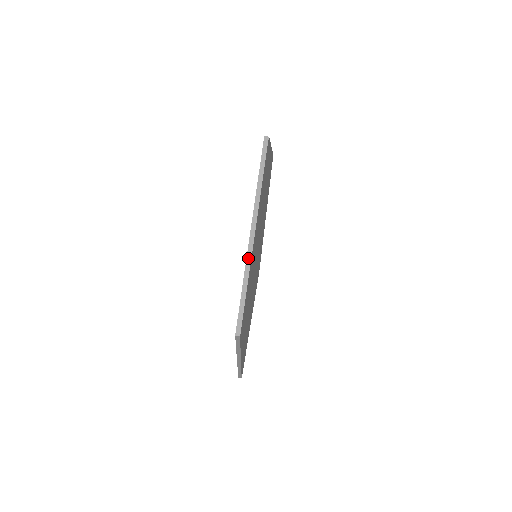
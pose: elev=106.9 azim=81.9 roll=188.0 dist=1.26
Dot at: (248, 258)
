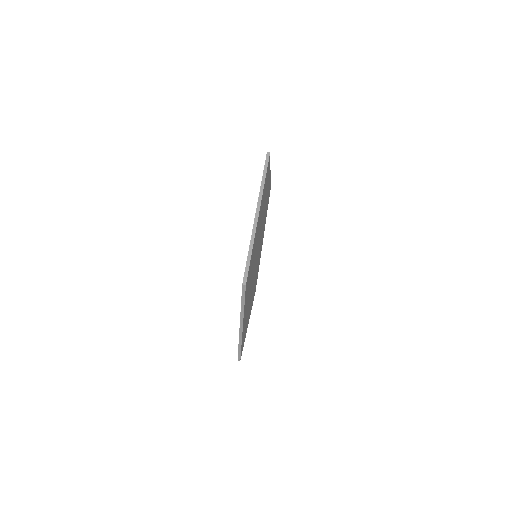
Dot at: (253, 231)
